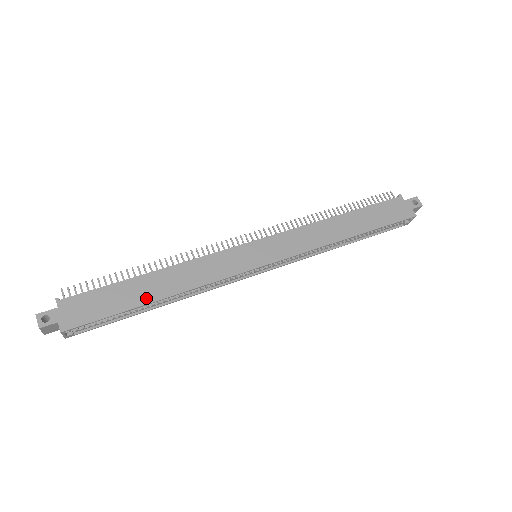
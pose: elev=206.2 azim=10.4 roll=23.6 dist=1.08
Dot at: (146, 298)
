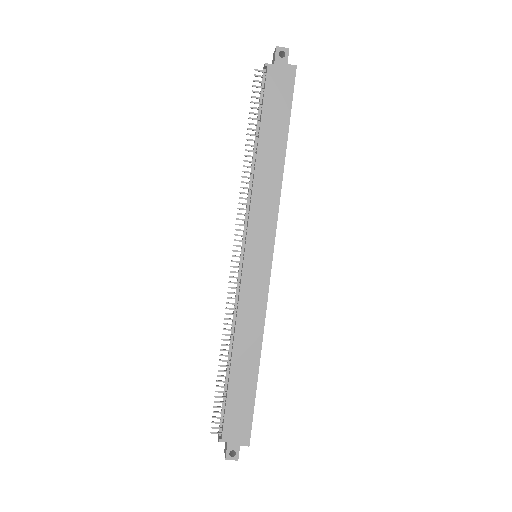
Dot at: (253, 373)
